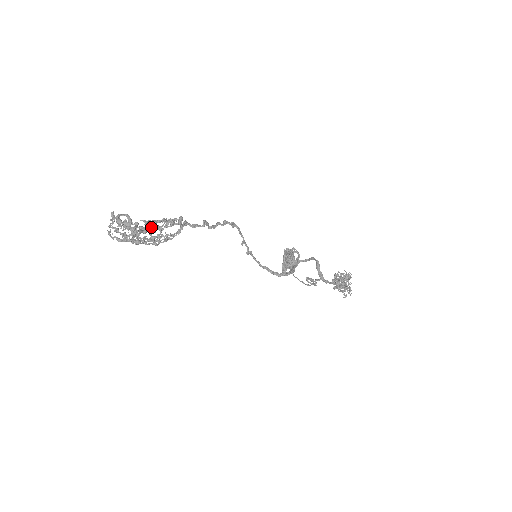
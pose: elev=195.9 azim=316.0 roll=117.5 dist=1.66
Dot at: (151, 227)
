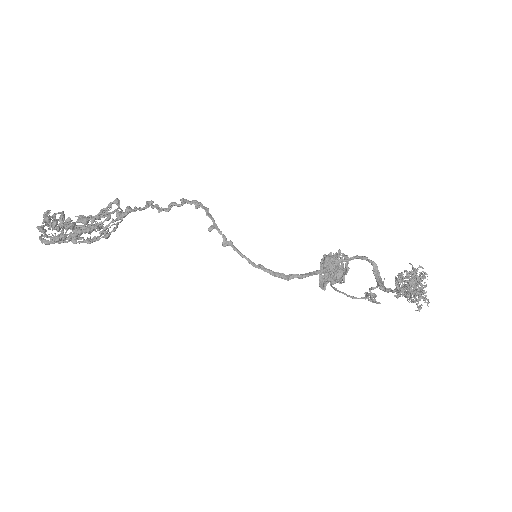
Dot at: (81, 219)
